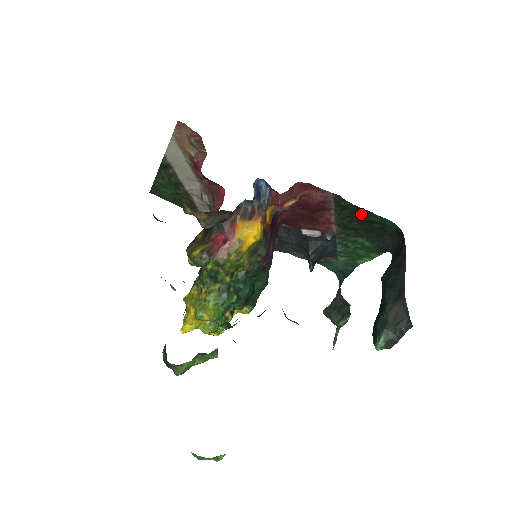
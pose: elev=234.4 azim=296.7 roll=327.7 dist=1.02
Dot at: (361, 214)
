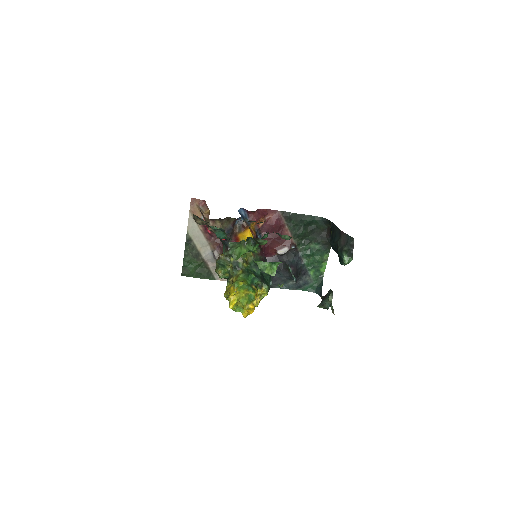
Dot at: (301, 219)
